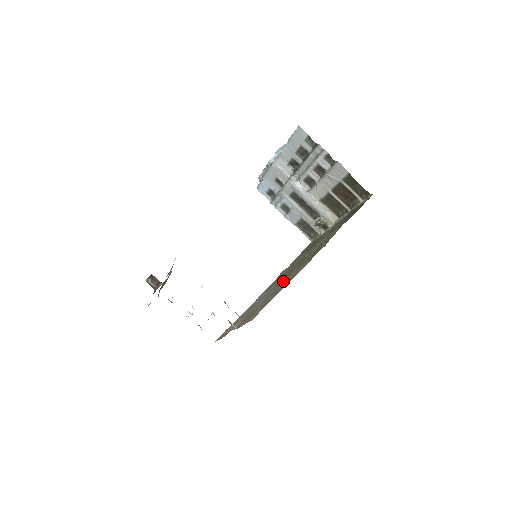
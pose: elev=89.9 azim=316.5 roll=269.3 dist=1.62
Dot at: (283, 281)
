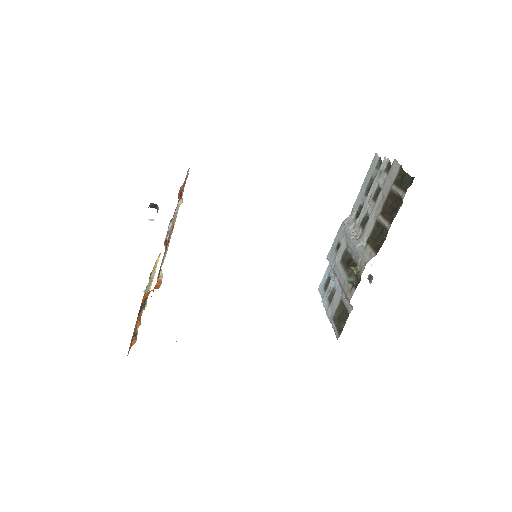
Dot at: occluded
